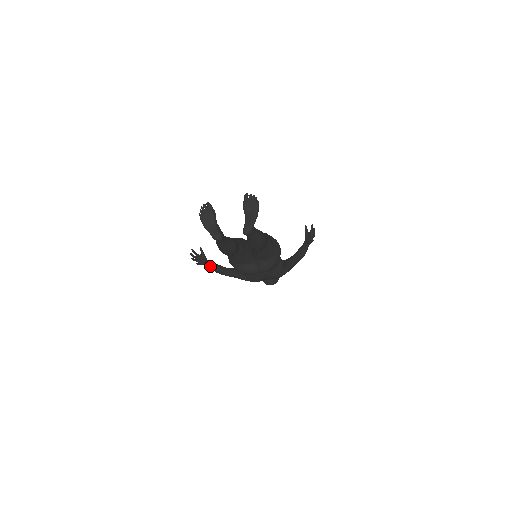
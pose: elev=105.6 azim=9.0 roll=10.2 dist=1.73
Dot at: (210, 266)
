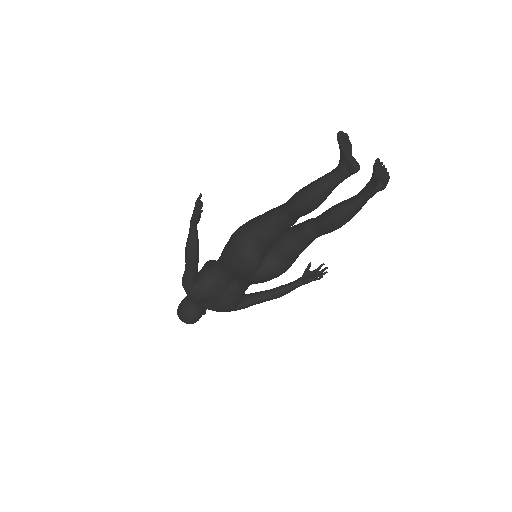
Dot at: (195, 231)
